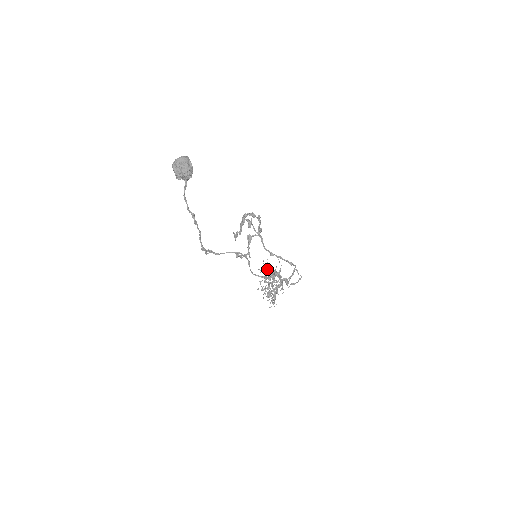
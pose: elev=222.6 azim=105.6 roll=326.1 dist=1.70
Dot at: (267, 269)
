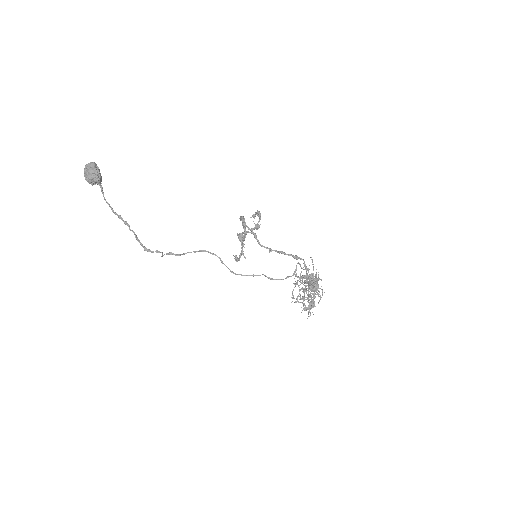
Dot at: occluded
